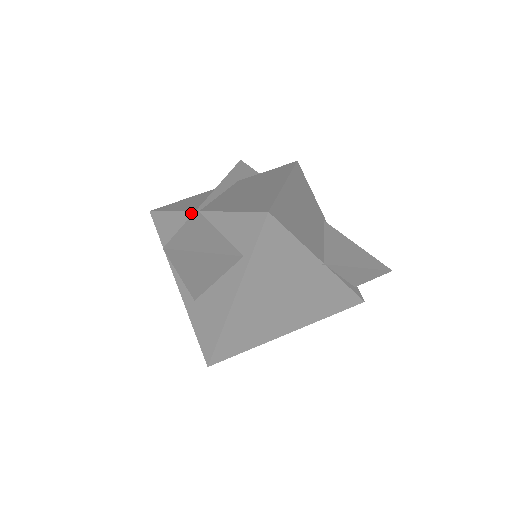
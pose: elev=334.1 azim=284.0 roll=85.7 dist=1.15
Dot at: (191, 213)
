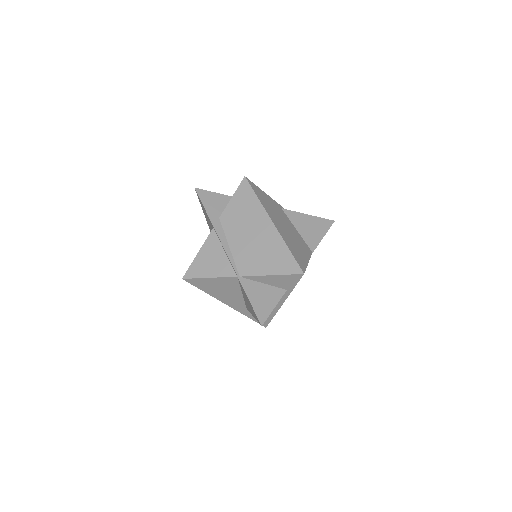
Dot at: (232, 278)
